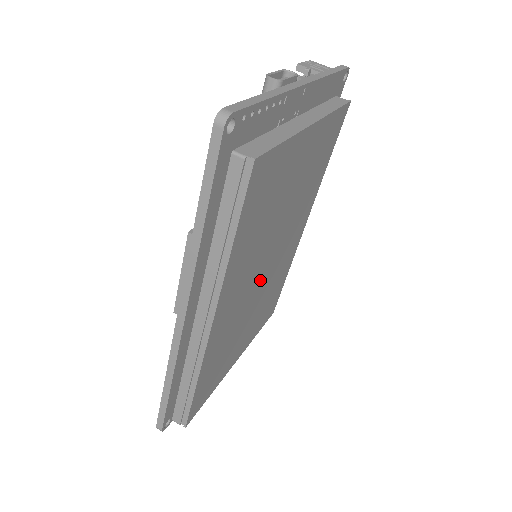
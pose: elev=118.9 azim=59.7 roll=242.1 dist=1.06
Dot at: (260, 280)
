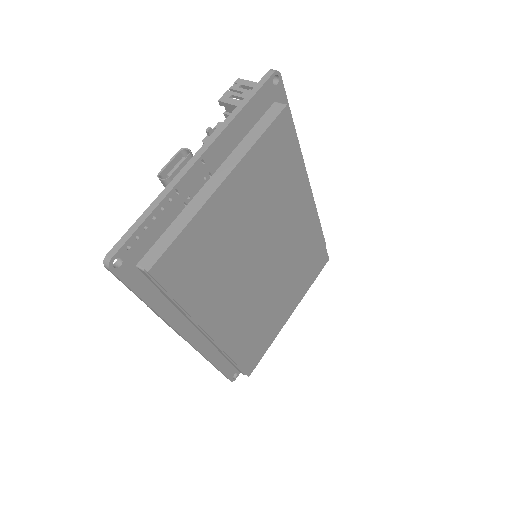
Dot at: (263, 275)
